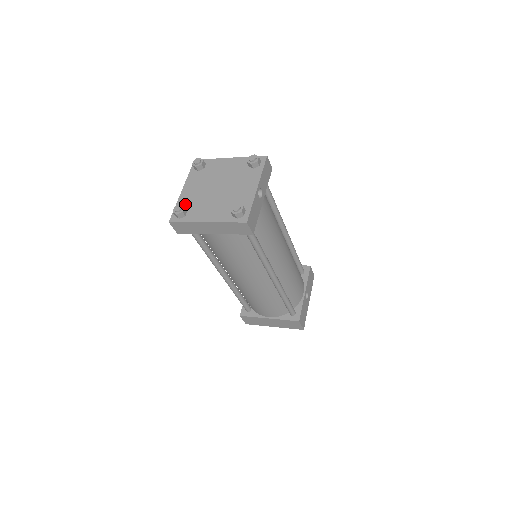
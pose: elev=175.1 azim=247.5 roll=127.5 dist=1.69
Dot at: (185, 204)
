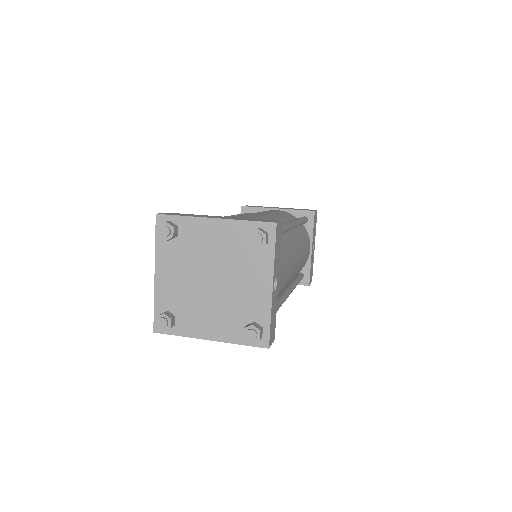
Dot at: (168, 304)
